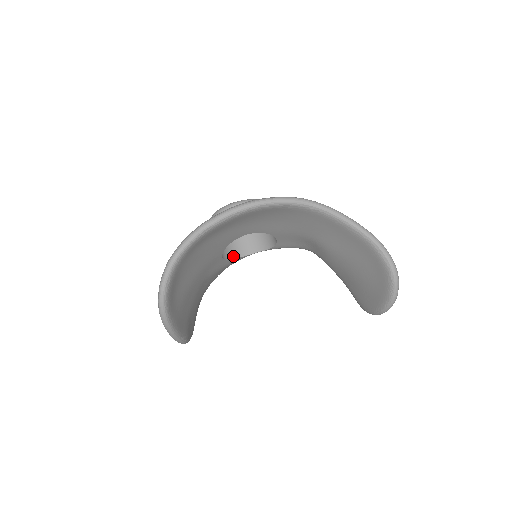
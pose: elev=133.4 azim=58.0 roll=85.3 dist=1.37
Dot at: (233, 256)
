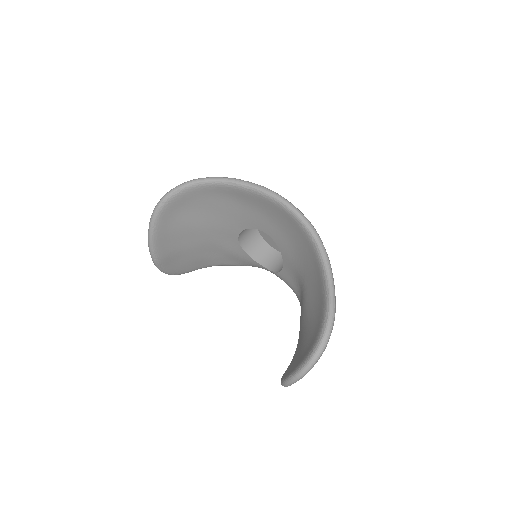
Dot at: (250, 253)
